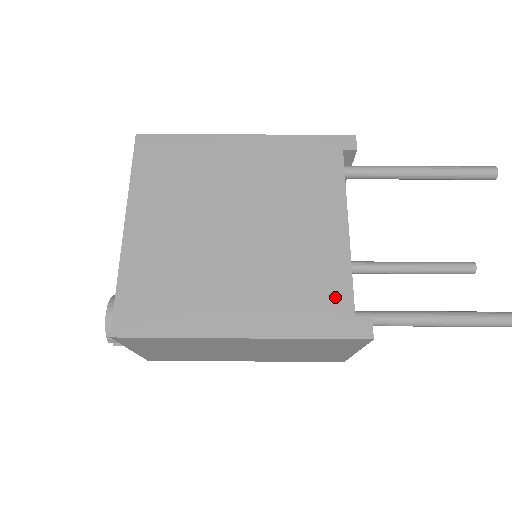
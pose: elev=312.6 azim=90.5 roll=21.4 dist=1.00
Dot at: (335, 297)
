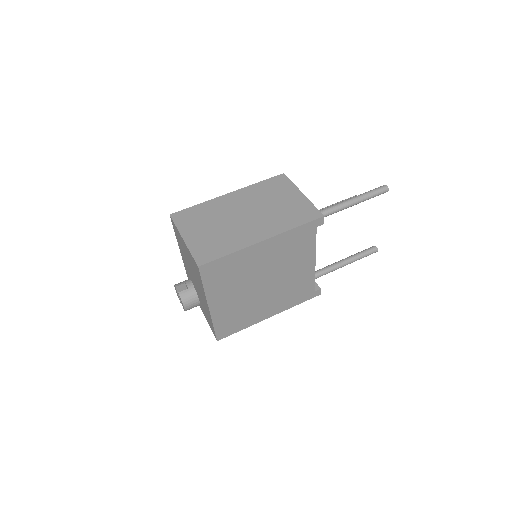
Dot at: (307, 289)
